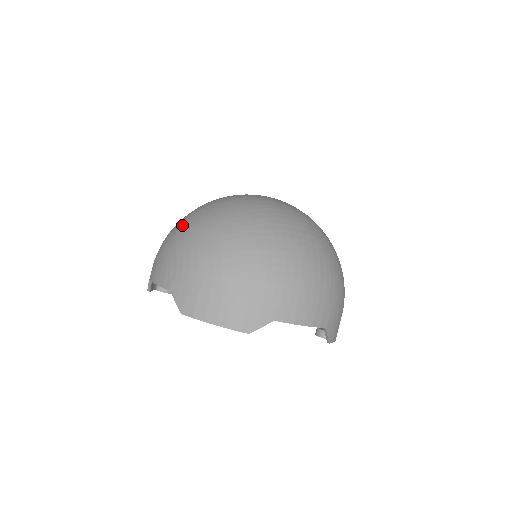
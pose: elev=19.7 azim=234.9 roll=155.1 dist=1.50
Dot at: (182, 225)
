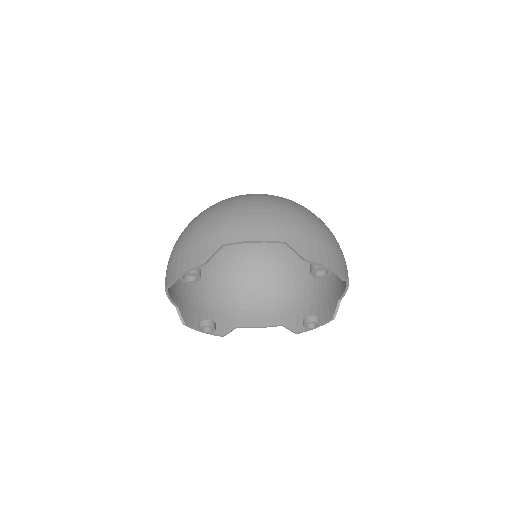
Dot at: occluded
